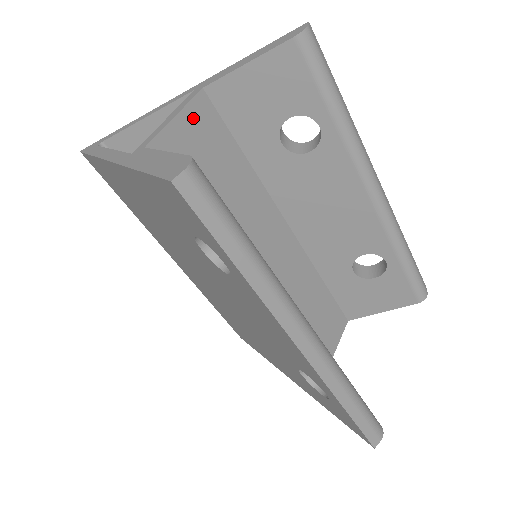
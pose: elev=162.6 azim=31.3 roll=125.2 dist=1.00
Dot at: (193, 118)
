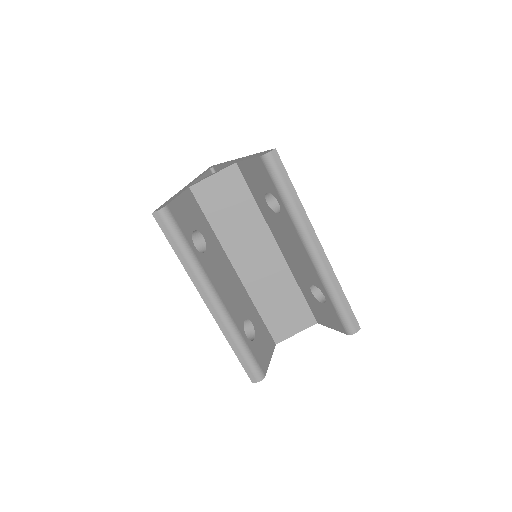
Dot at: (224, 177)
